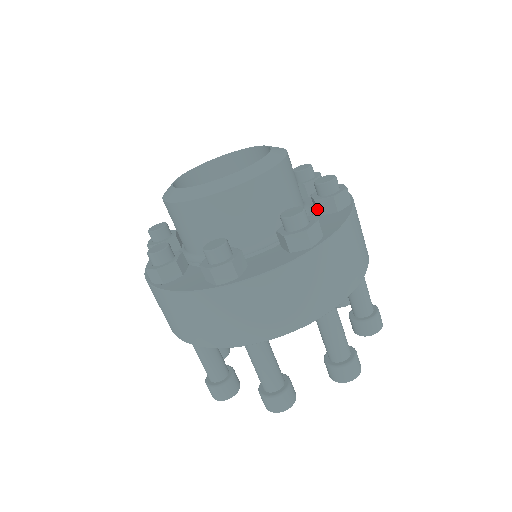
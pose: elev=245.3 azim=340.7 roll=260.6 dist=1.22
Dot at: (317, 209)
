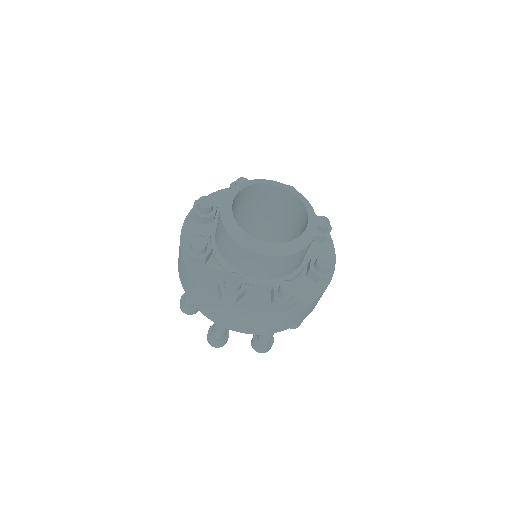
Dot at: (314, 239)
